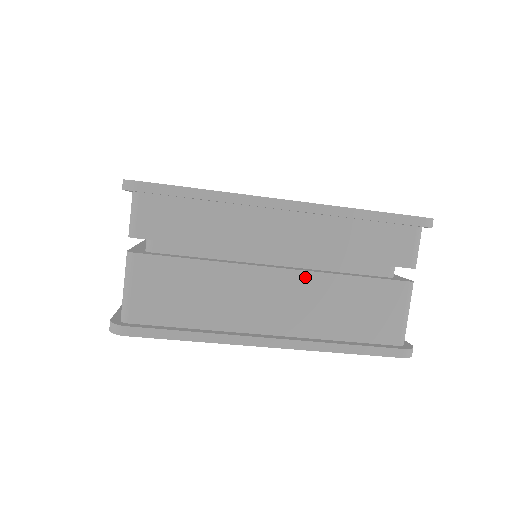
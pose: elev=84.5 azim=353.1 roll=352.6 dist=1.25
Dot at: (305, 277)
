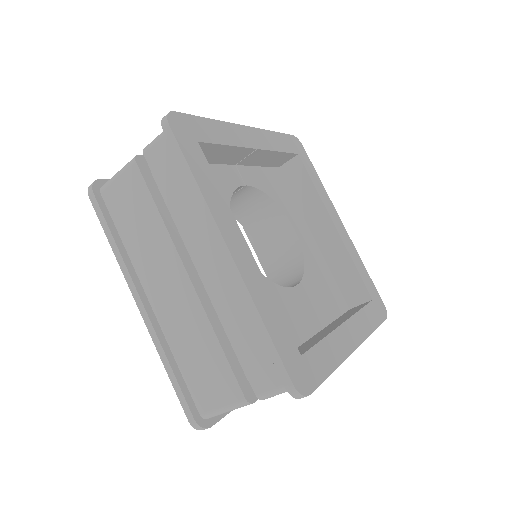
Dot at: (196, 303)
